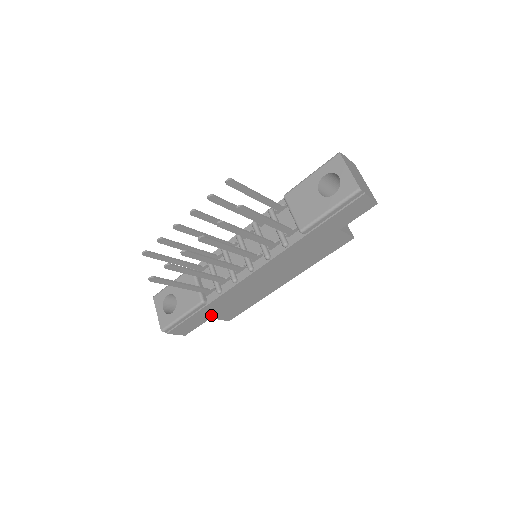
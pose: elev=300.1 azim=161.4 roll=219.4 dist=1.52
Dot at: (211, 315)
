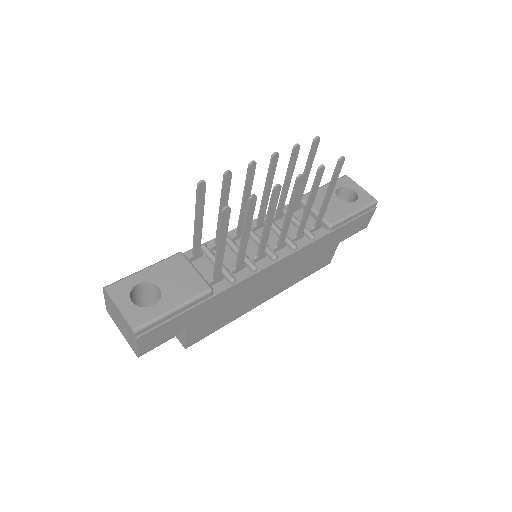
Dot at: (192, 323)
